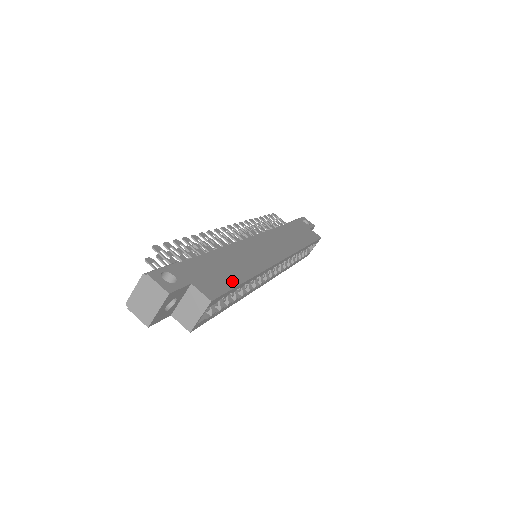
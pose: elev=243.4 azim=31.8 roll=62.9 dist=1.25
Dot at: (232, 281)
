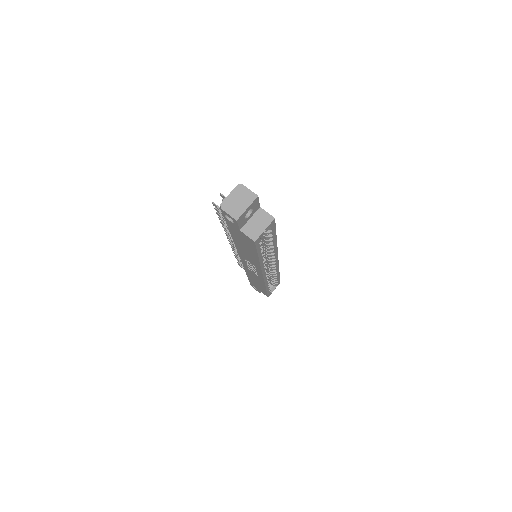
Dot at: occluded
